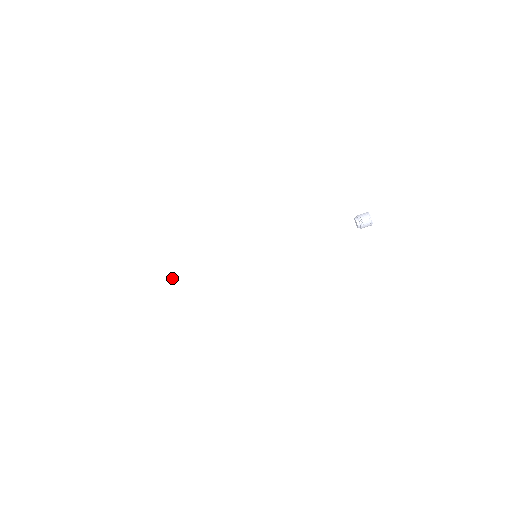
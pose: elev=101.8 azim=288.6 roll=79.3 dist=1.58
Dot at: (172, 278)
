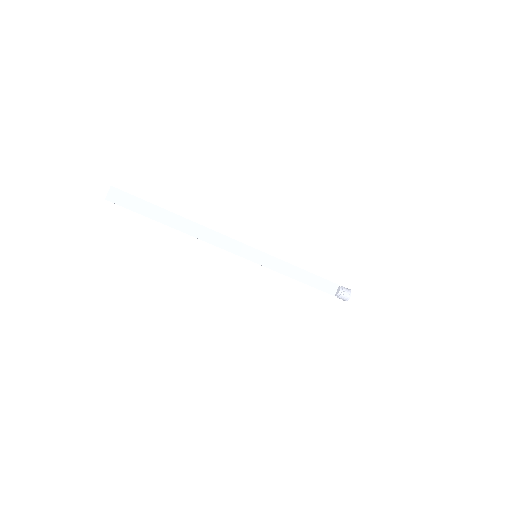
Dot at: (183, 219)
